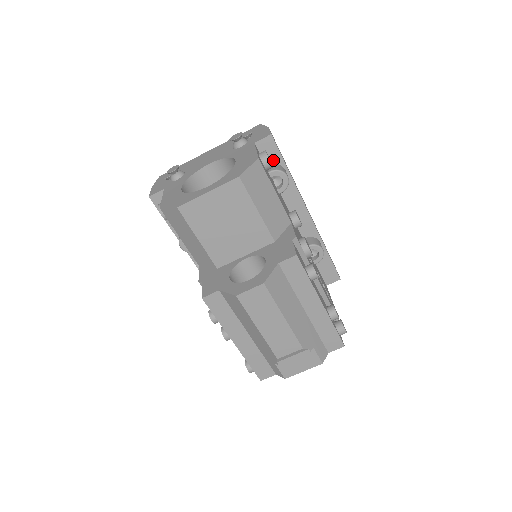
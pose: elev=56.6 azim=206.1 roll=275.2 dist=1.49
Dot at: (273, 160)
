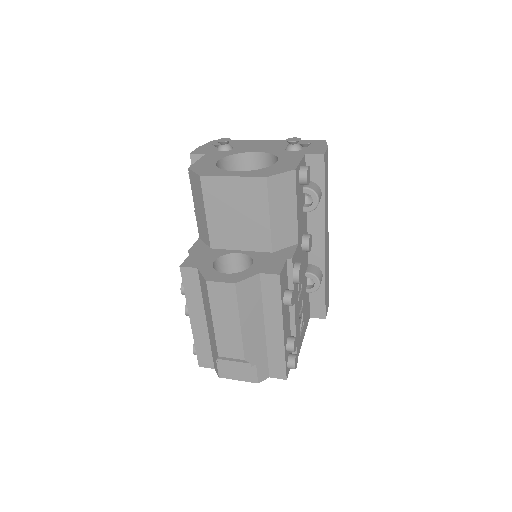
Dot at: (315, 178)
